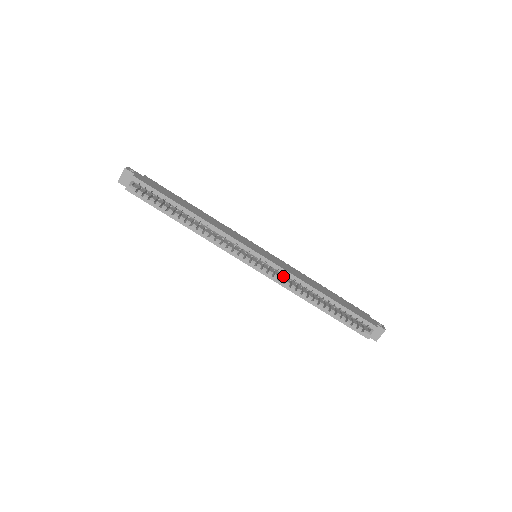
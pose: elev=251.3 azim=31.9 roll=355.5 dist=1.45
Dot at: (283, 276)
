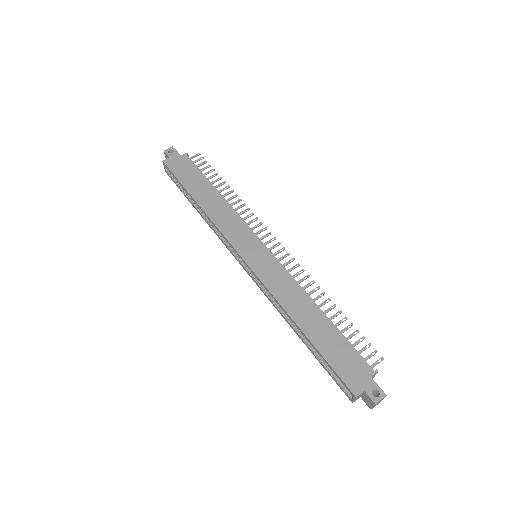
Dot at: occluded
